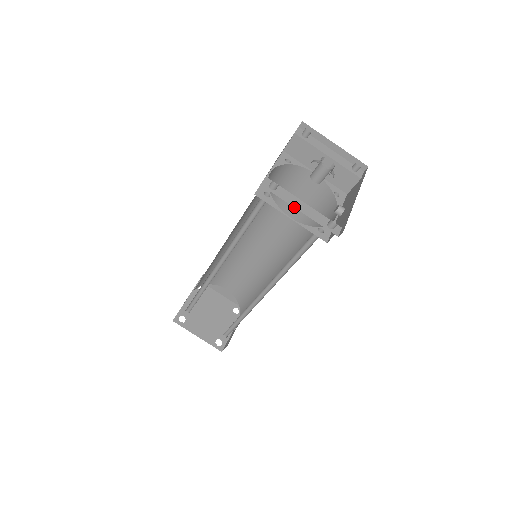
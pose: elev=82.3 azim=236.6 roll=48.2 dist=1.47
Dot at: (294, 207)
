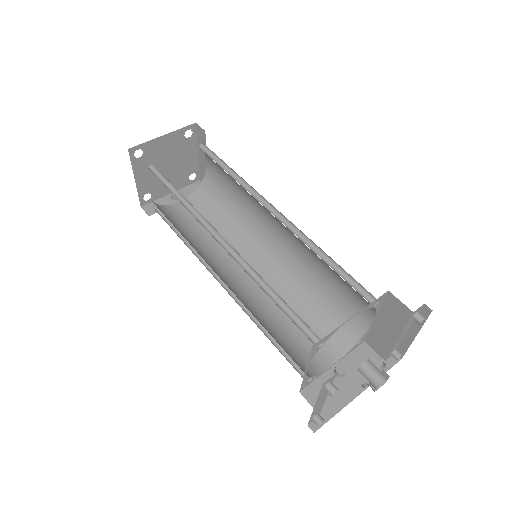
Dot at: (316, 403)
